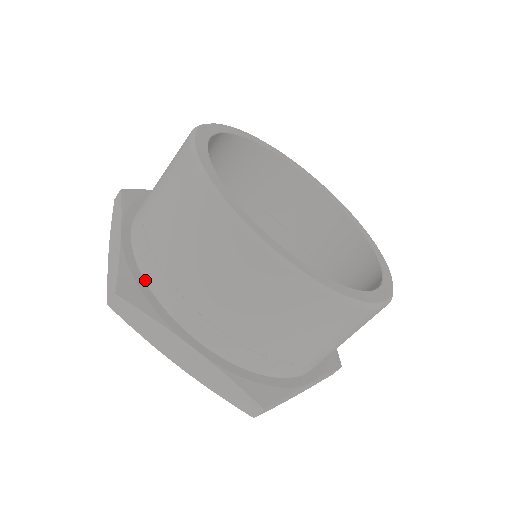
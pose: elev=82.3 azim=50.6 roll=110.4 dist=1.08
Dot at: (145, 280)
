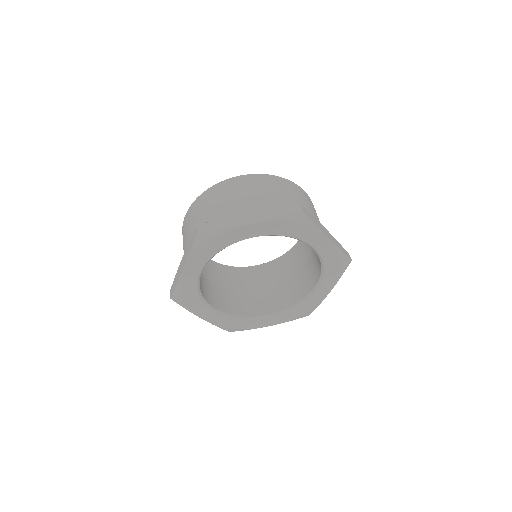
Dot at: occluded
